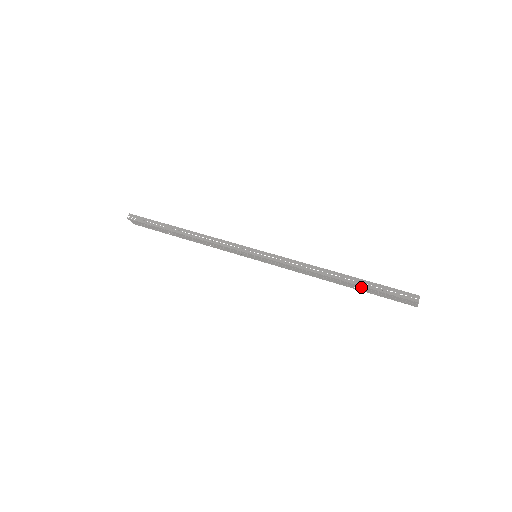
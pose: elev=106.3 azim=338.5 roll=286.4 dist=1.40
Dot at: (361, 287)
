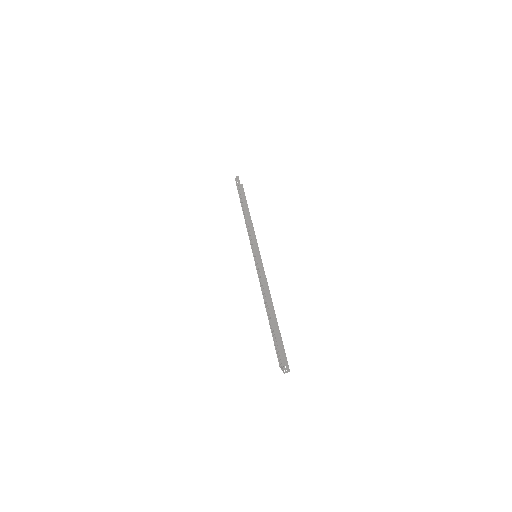
Dot at: occluded
